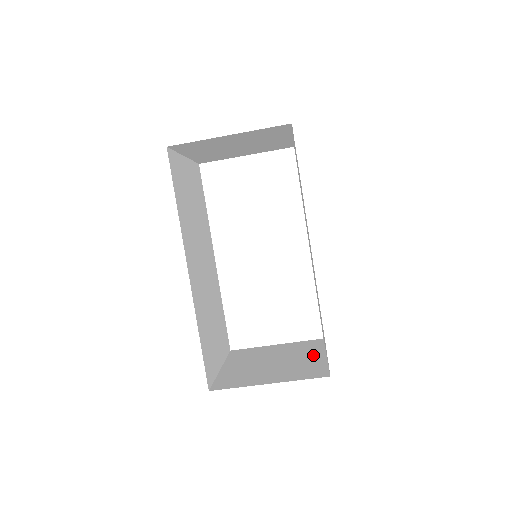
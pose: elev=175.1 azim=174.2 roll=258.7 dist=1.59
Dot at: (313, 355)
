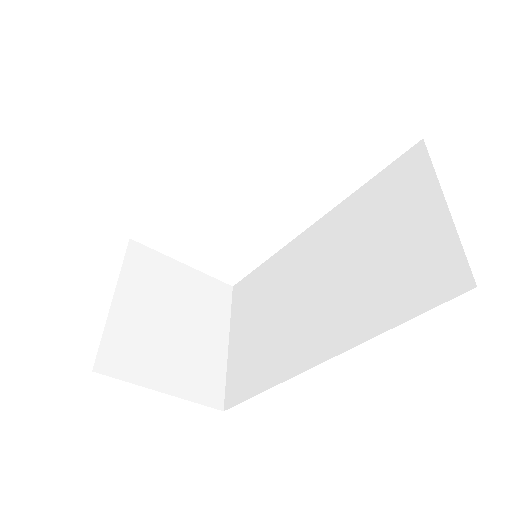
Dot at: (217, 334)
